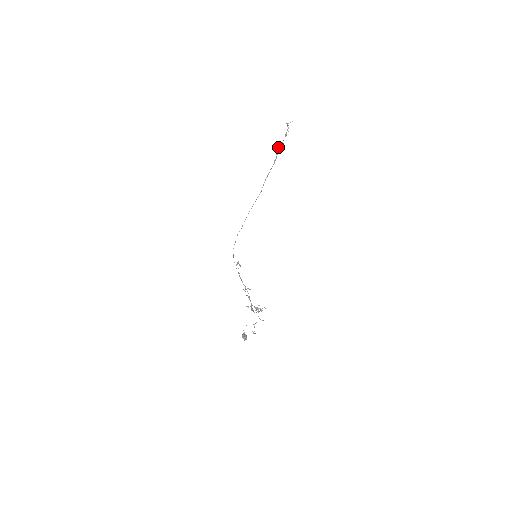
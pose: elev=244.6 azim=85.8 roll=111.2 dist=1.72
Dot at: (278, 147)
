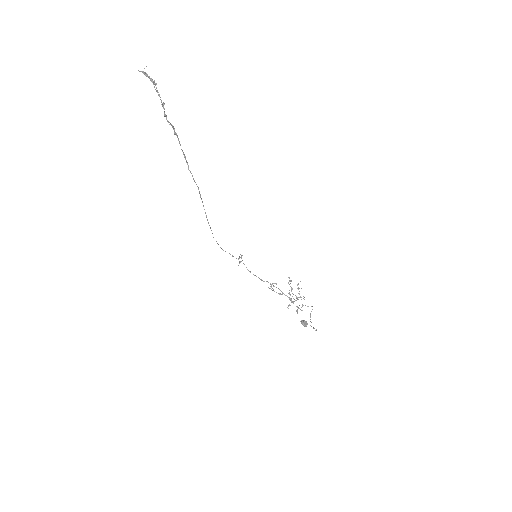
Dot at: occluded
